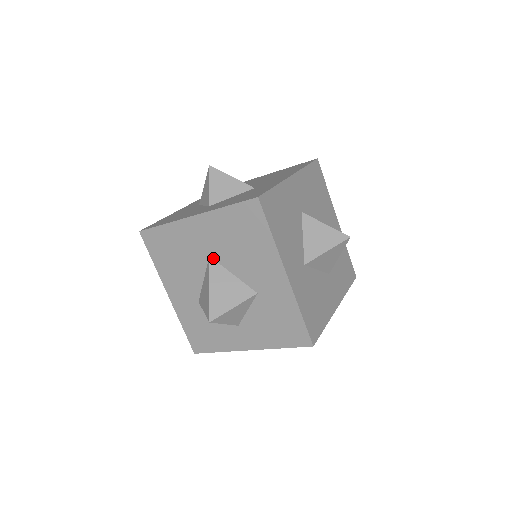
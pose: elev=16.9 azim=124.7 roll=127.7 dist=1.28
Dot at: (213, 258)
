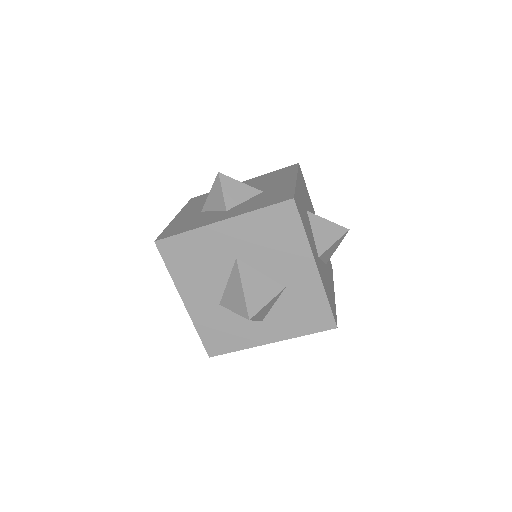
Dot at: (240, 260)
